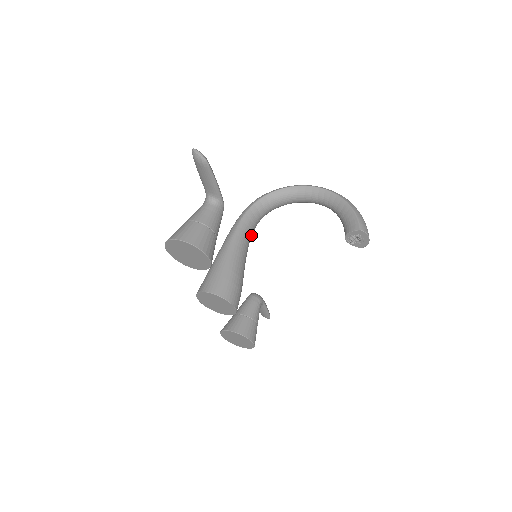
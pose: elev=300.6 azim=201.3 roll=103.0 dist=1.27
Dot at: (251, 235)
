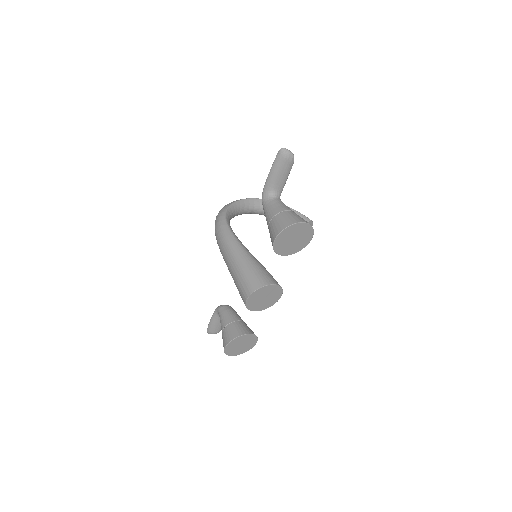
Dot at: occluded
